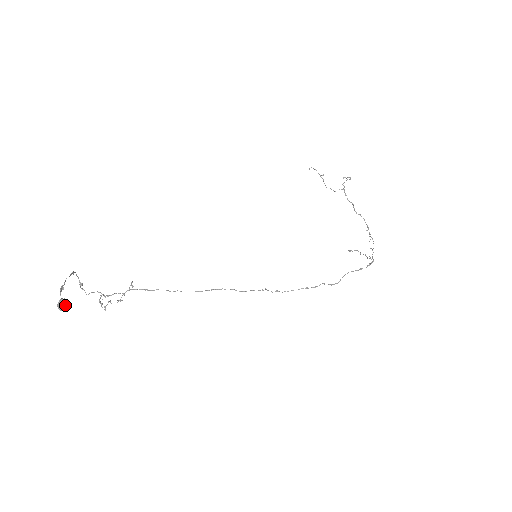
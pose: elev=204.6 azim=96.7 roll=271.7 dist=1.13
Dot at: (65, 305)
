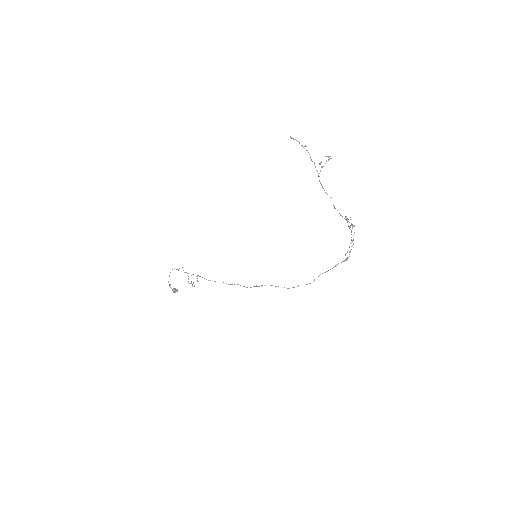
Dot at: (176, 291)
